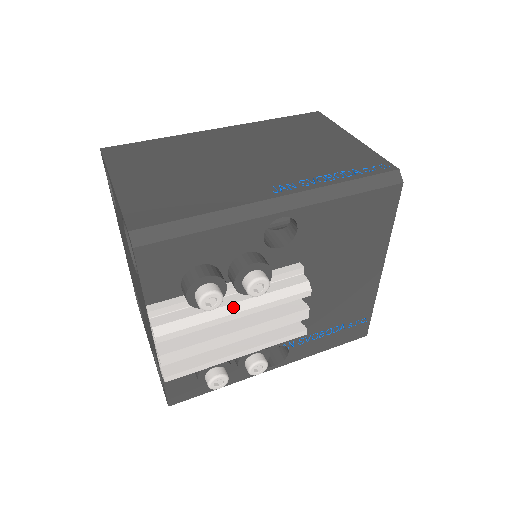
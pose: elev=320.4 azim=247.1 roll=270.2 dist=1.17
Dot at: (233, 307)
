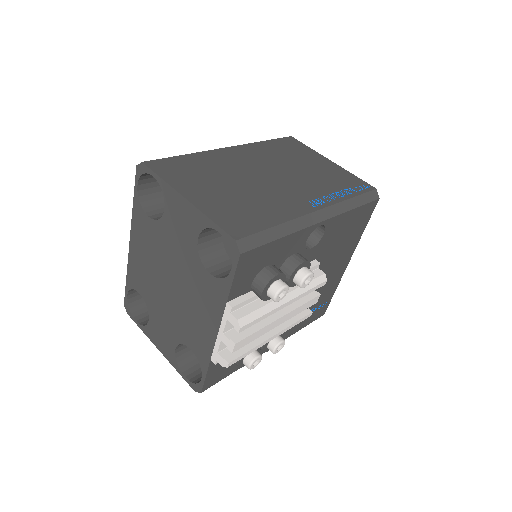
Dot at: (285, 298)
